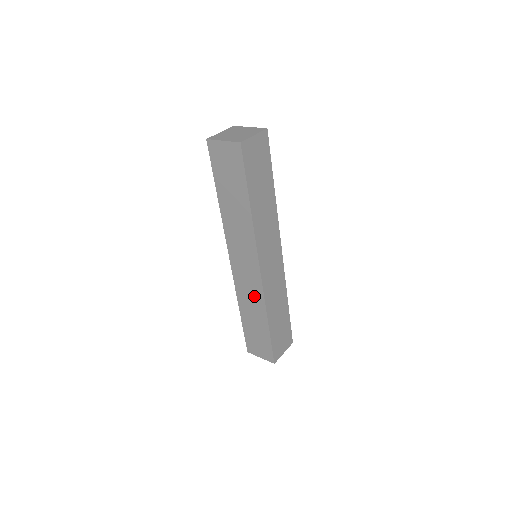
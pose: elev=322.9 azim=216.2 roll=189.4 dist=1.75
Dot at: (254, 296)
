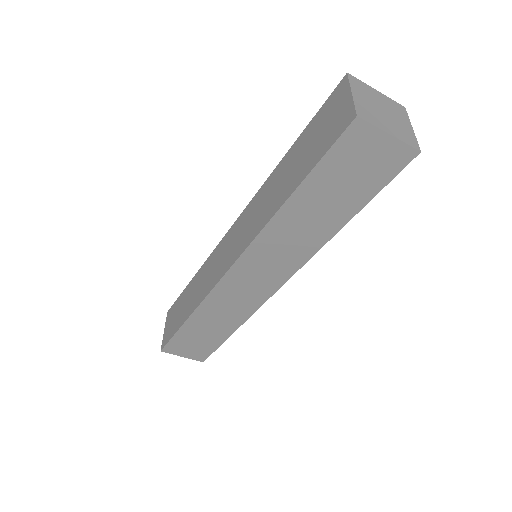
Dot at: (238, 308)
